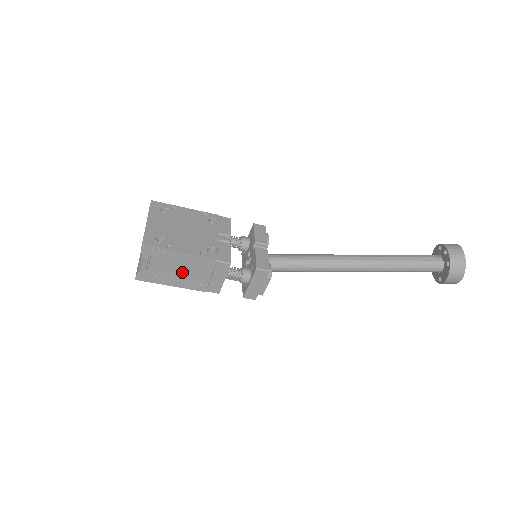
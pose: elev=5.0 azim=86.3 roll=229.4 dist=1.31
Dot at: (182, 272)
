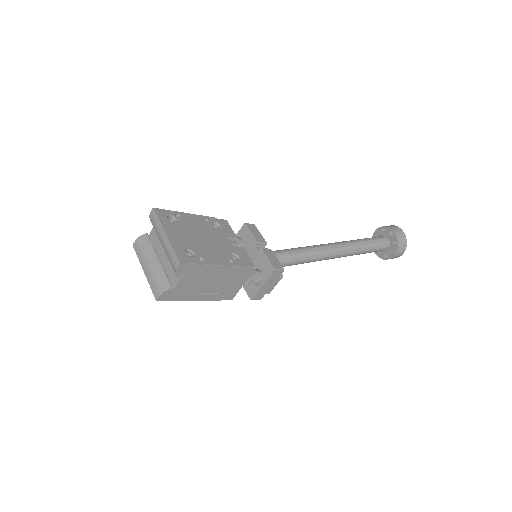
Dot at: (207, 284)
